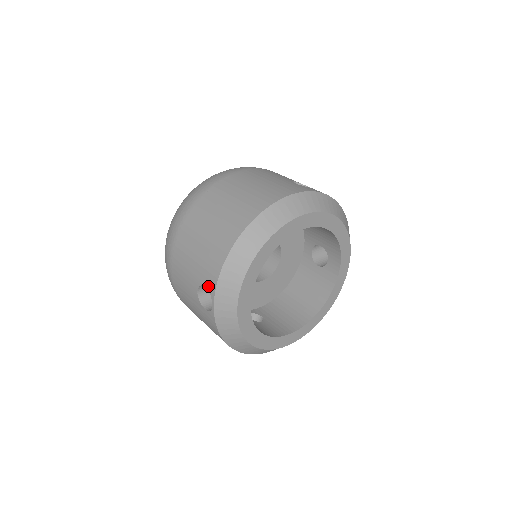
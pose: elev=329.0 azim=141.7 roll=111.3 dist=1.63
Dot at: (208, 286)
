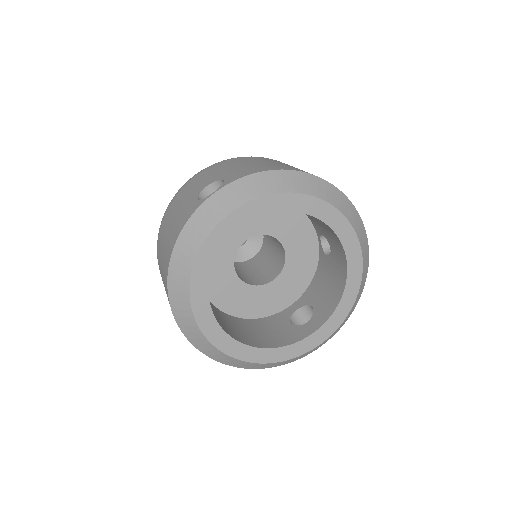
Dot at: (228, 179)
